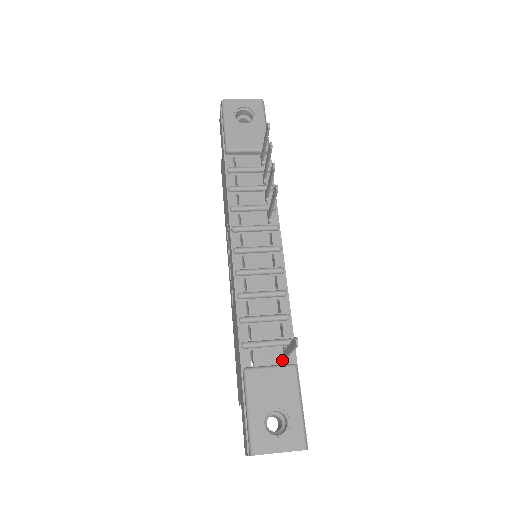
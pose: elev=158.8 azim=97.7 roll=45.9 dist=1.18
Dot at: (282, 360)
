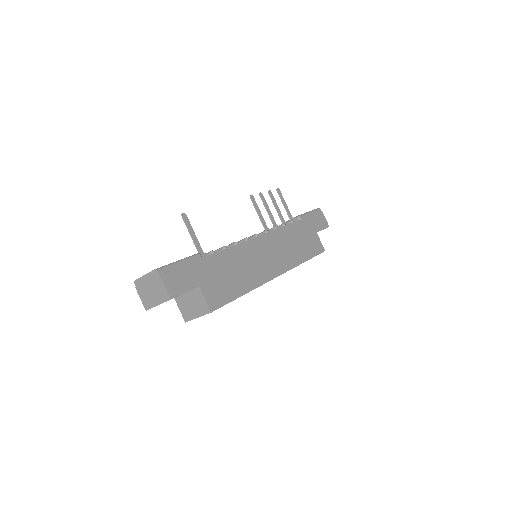
Dot at: occluded
